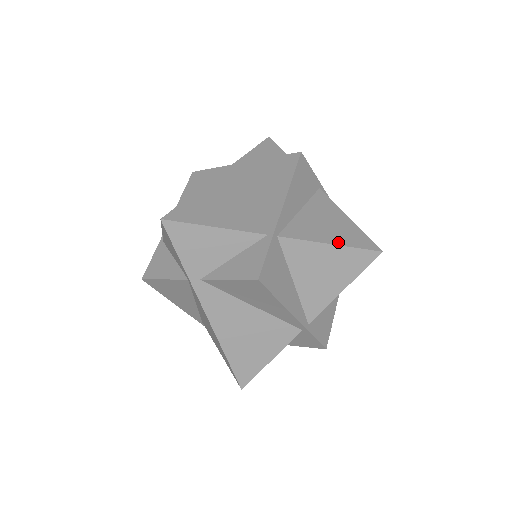
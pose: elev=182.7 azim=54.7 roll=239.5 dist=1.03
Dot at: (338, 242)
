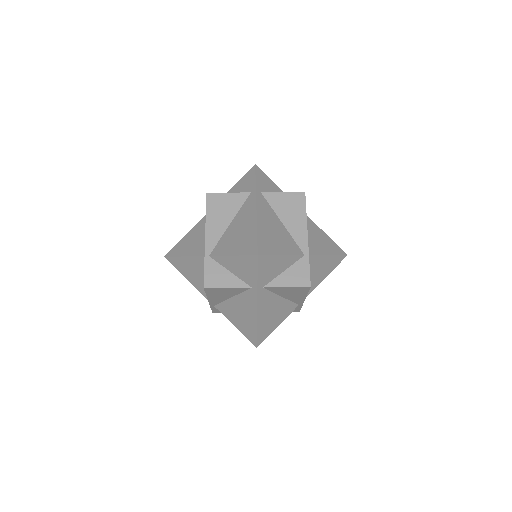
Dot at: (331, 253)
